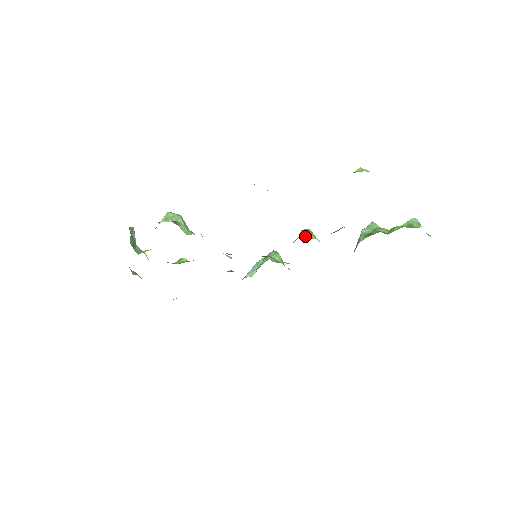
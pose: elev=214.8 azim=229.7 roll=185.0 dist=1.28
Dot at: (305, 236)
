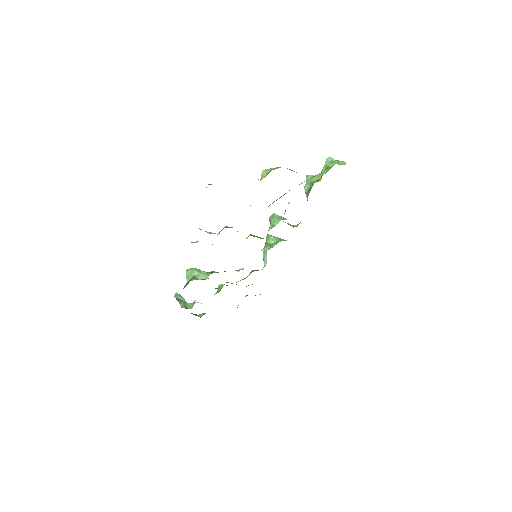
Dot at: (272, 225)
